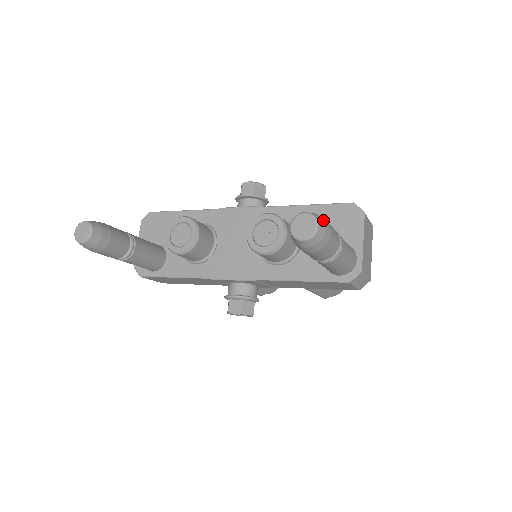
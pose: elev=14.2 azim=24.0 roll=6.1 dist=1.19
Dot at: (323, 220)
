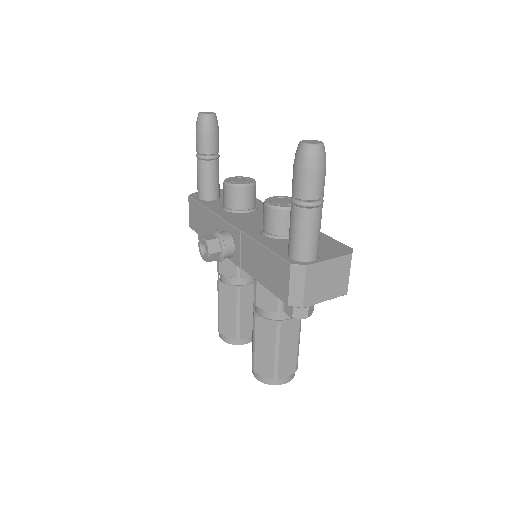
Dot at: (325, 155)
